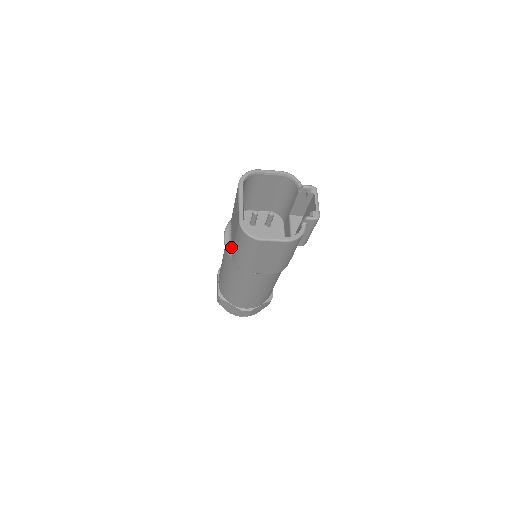
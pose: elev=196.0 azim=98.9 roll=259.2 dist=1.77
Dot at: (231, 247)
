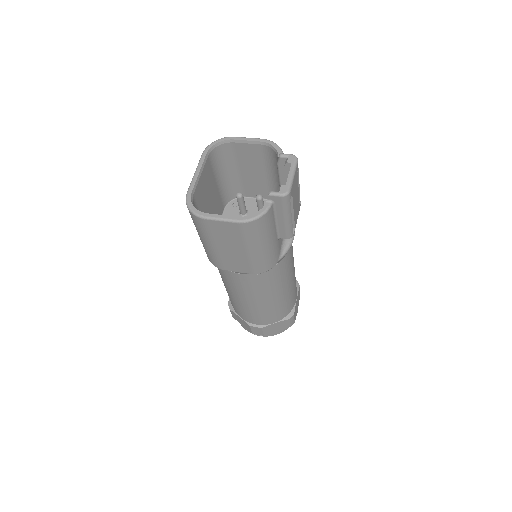
Dot at: occluded
